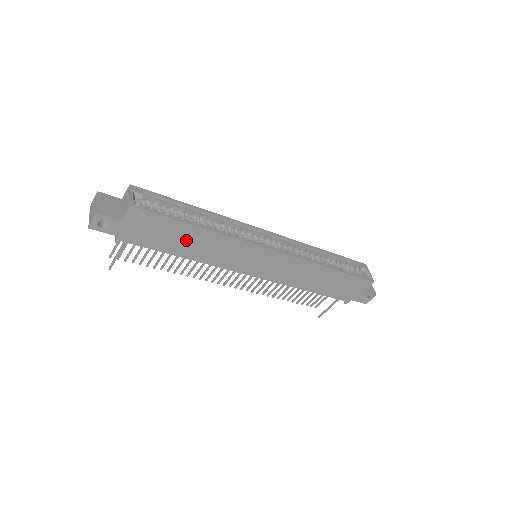
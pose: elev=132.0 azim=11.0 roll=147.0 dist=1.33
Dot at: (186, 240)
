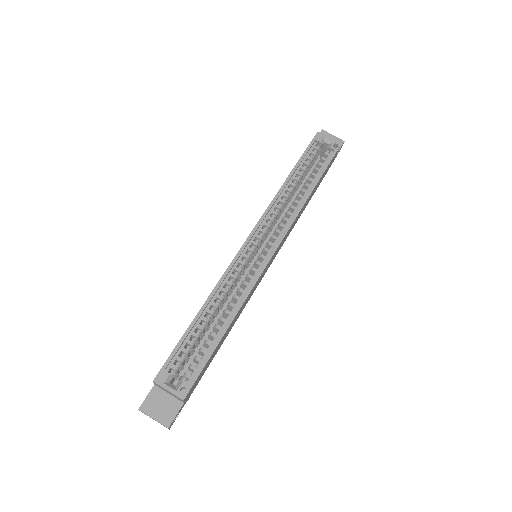
Dot at: (223, 339)
